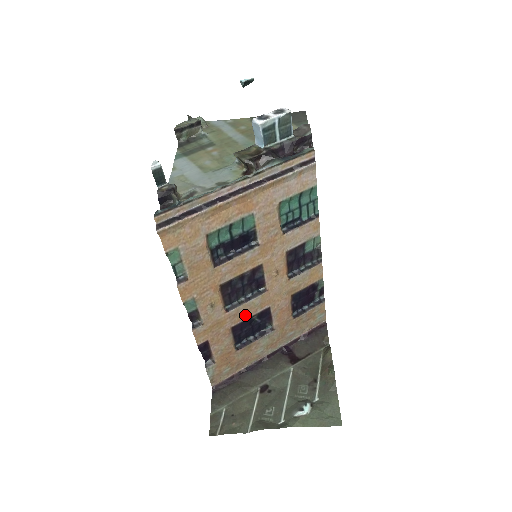
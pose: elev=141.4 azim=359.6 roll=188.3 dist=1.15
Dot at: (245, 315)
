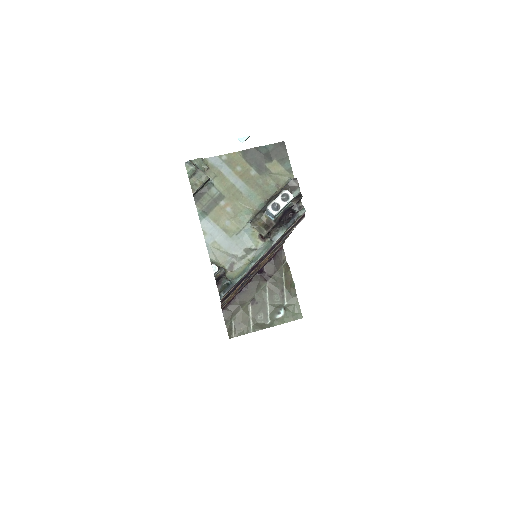
Dot at: occluded
